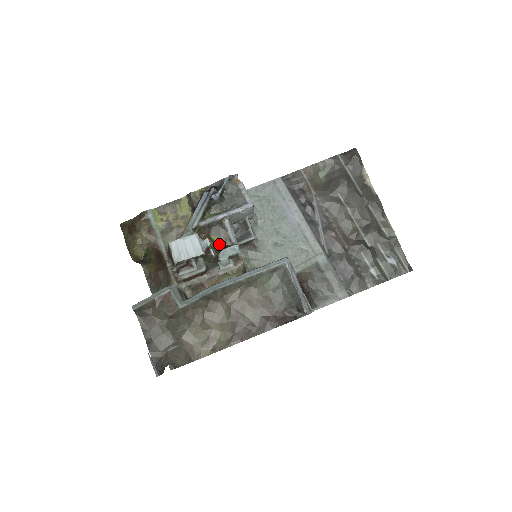
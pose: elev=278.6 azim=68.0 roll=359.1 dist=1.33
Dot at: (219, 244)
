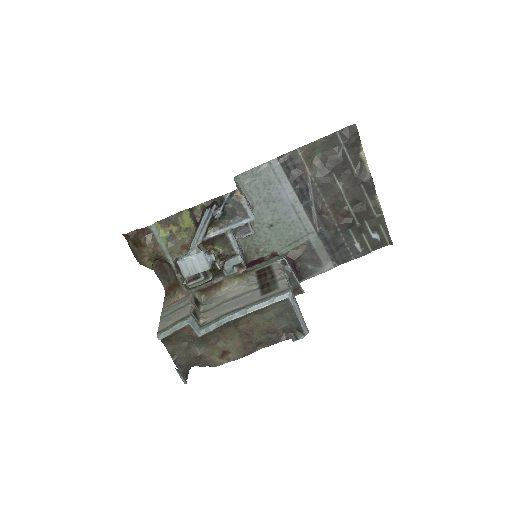
Dot at: (223, 253)
